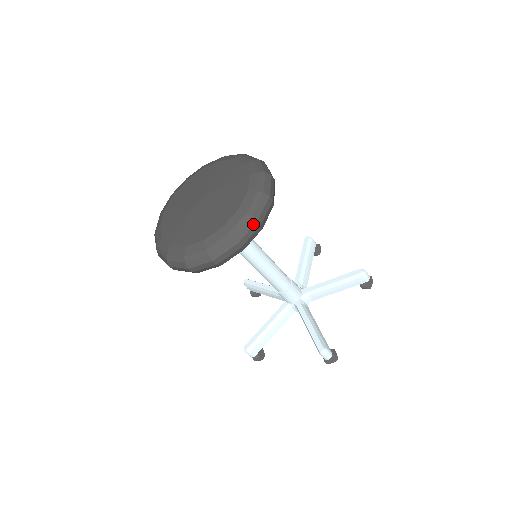
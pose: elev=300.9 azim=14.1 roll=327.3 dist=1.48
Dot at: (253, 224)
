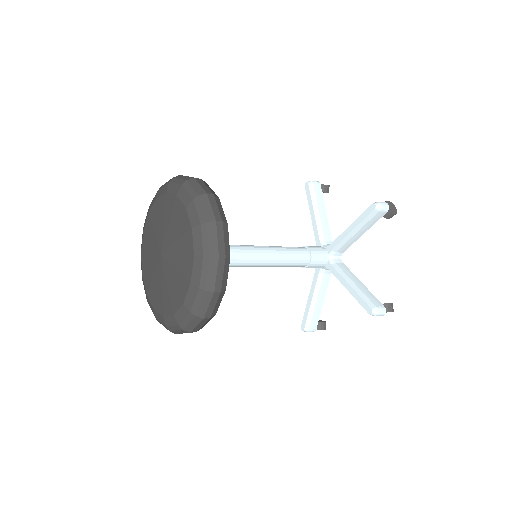
Dot at: (195, 181)
